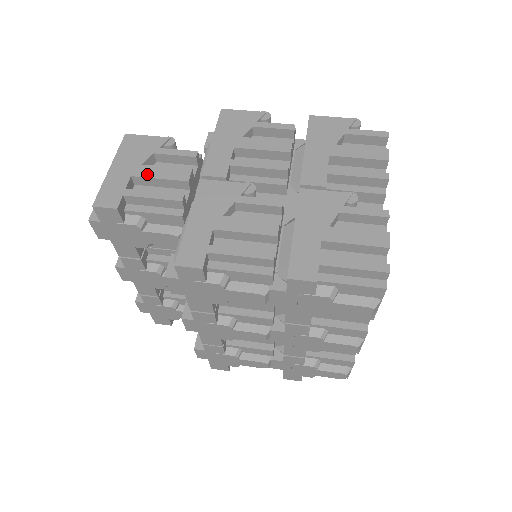
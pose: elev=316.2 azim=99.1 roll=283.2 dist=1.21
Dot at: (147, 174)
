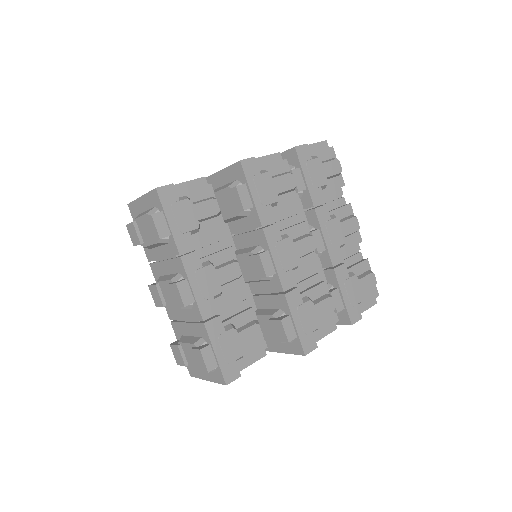
Dot at: occluded
